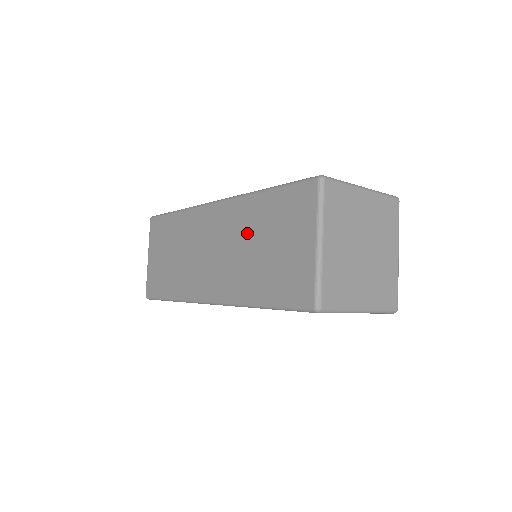
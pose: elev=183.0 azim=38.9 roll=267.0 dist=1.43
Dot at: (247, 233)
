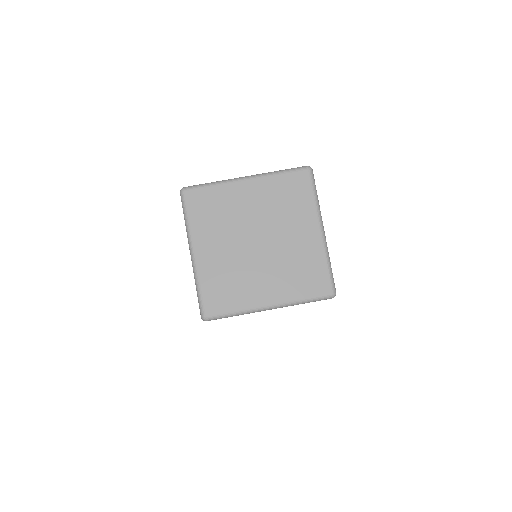
Dot at: occluded
